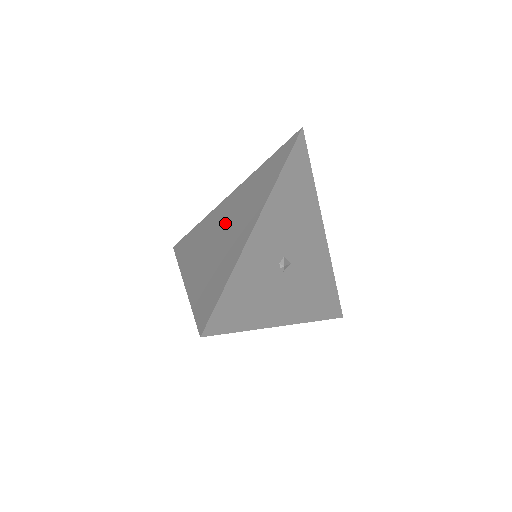
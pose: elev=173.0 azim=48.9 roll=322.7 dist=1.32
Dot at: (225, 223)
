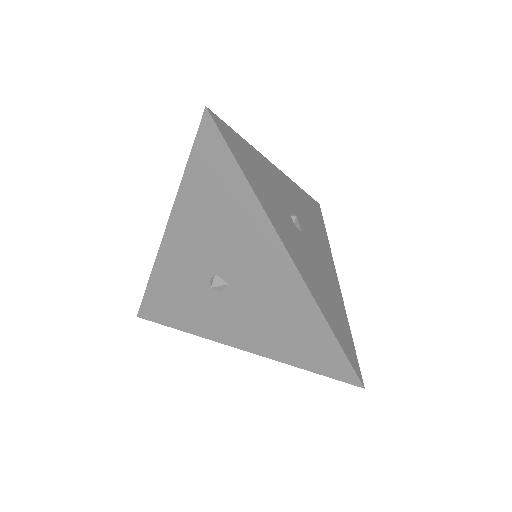
Dot at: occluded
